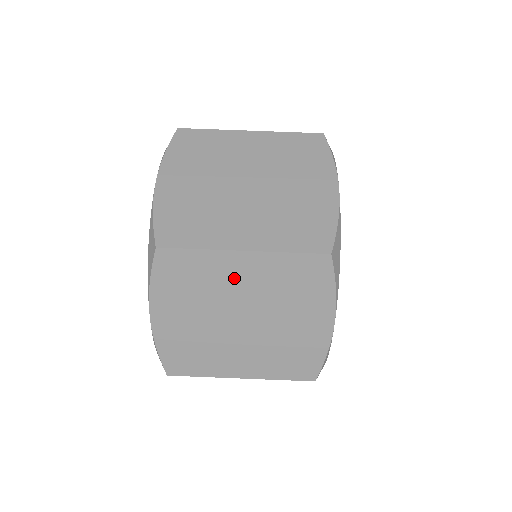
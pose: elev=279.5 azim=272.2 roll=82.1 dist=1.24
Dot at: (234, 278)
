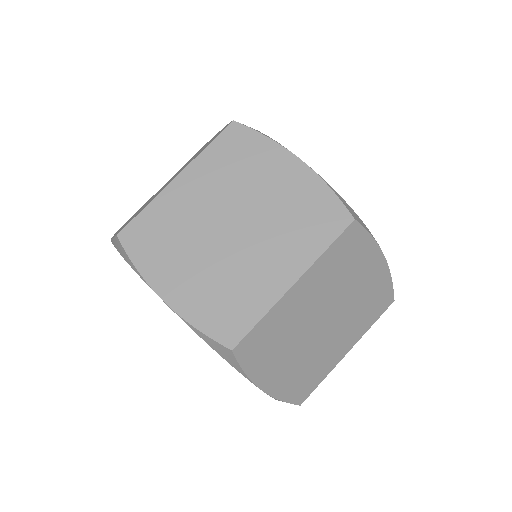
Dot at: (301, 306)
